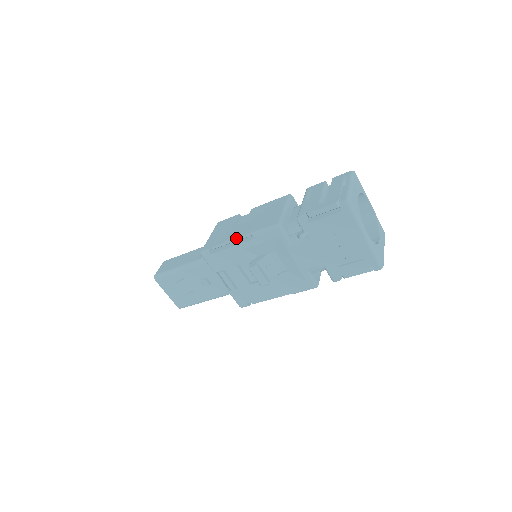
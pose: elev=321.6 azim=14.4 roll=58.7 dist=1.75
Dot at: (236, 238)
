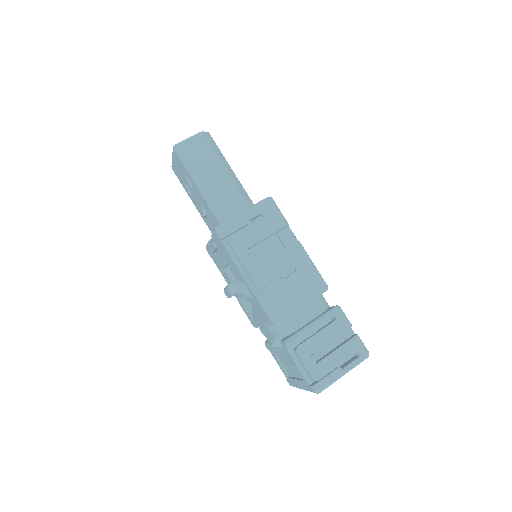
Dot at: (246, 271)
